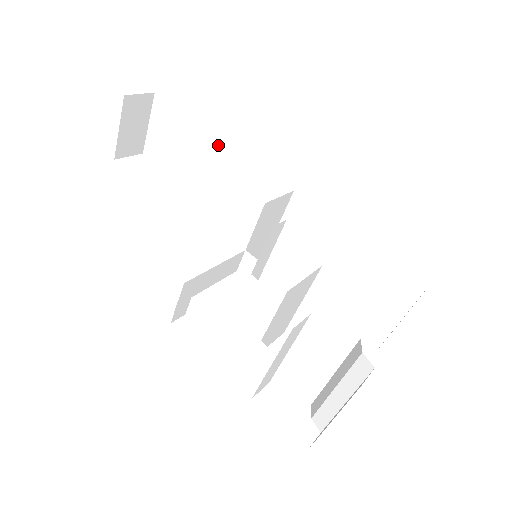
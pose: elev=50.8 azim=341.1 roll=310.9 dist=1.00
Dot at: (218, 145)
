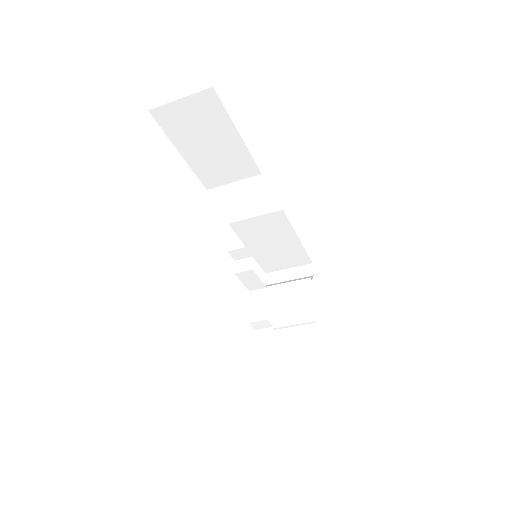
Dot at: (245, 156)
